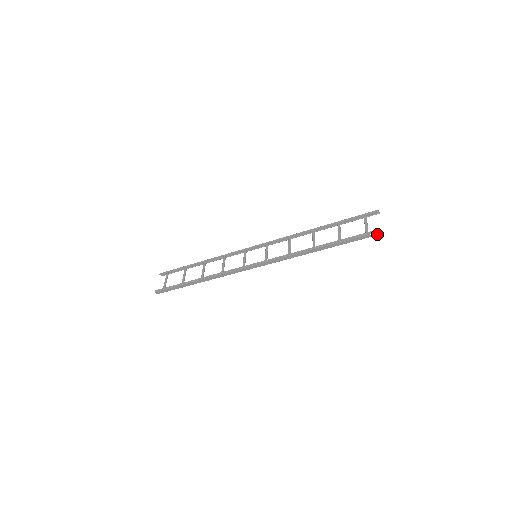
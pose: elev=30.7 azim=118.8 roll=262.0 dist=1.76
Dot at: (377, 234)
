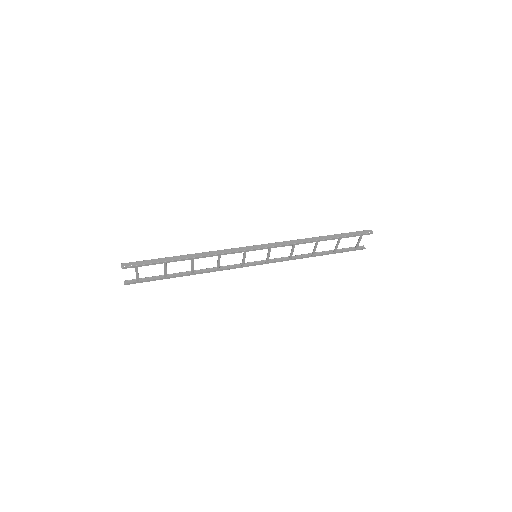
Dot at: (361, 247)
